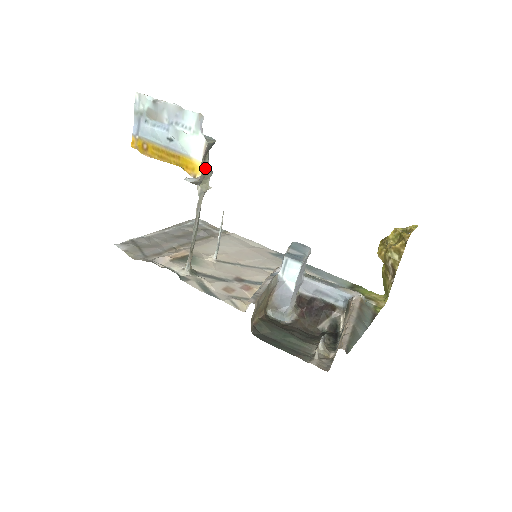
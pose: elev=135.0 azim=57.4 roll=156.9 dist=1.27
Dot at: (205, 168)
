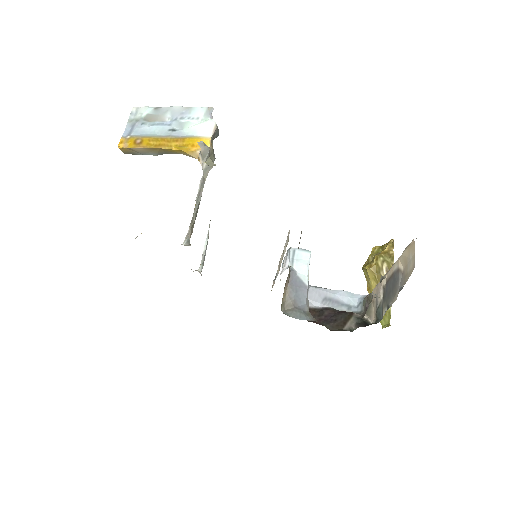
Dot at: (212, 147)
